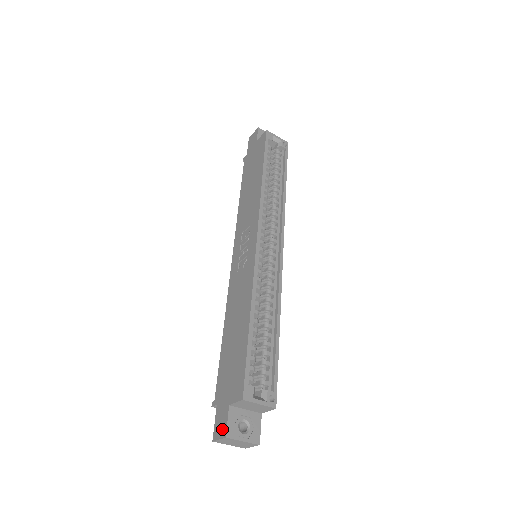
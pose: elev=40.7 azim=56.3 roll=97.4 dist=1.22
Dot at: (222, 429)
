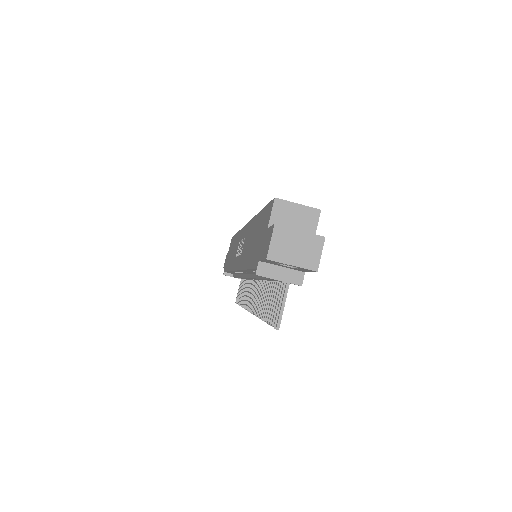
Dot at: (269, 236)
